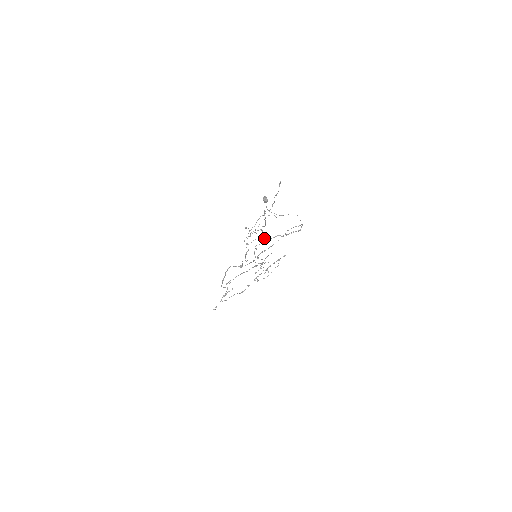
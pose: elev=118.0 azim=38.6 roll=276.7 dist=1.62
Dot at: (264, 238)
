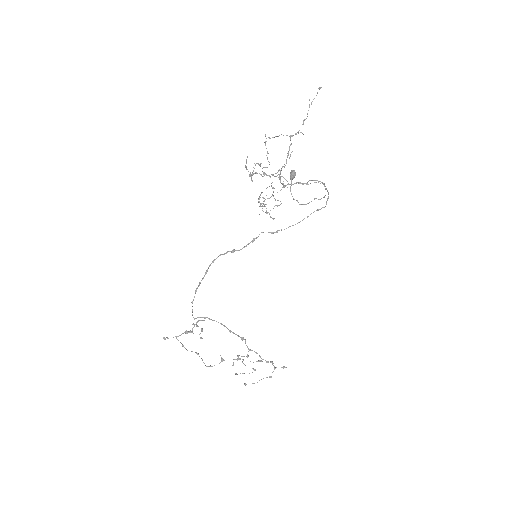
Dot at: (280, 176)
